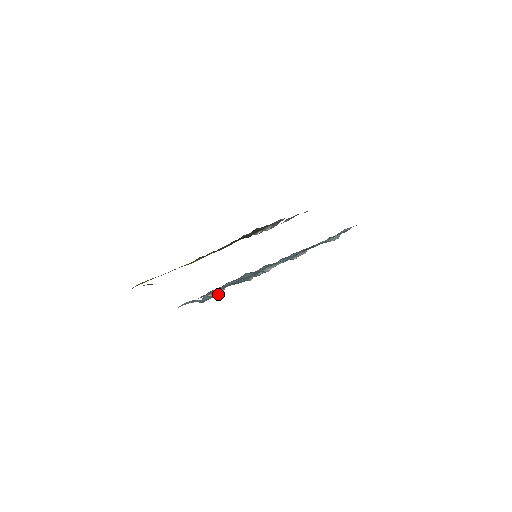
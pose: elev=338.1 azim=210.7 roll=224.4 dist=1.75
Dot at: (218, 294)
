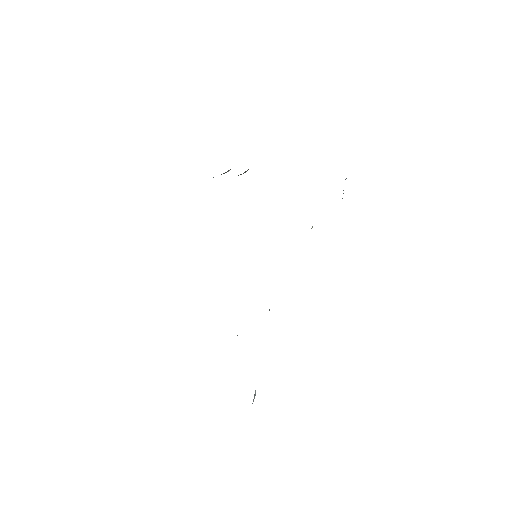
Dot at: (255, 391)
